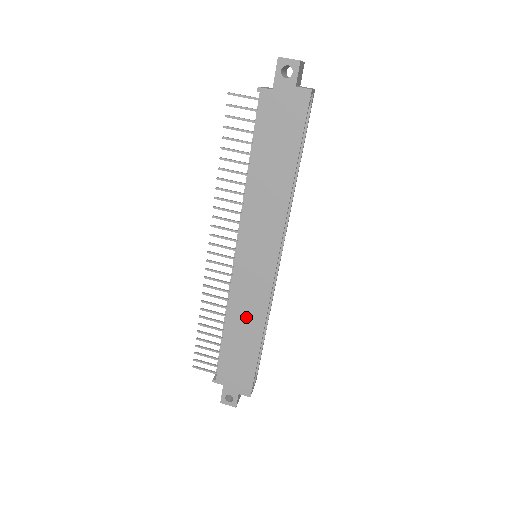
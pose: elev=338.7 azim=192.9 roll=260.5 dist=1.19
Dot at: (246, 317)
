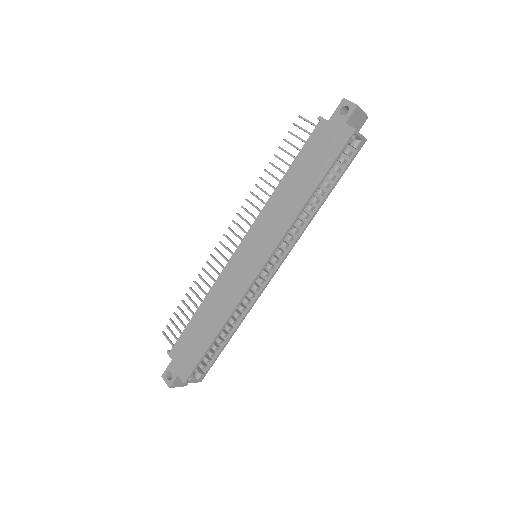
Dot at: (219, 303)
